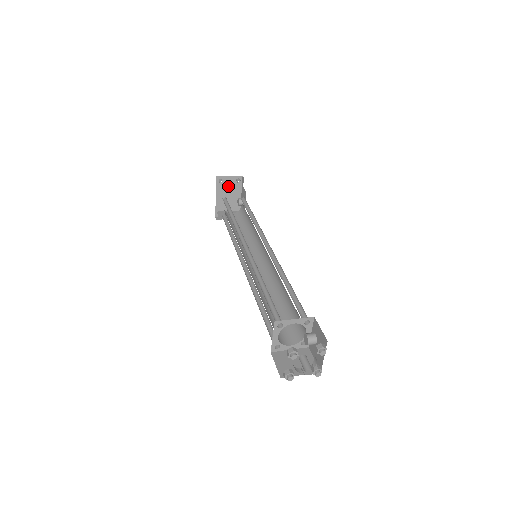
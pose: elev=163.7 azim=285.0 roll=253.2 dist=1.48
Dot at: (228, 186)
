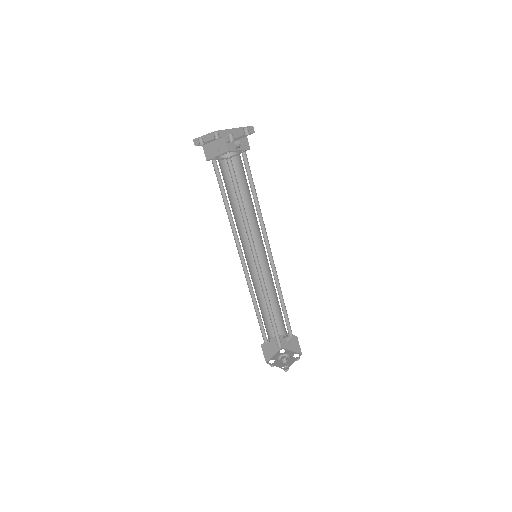
Dot at: occluded
